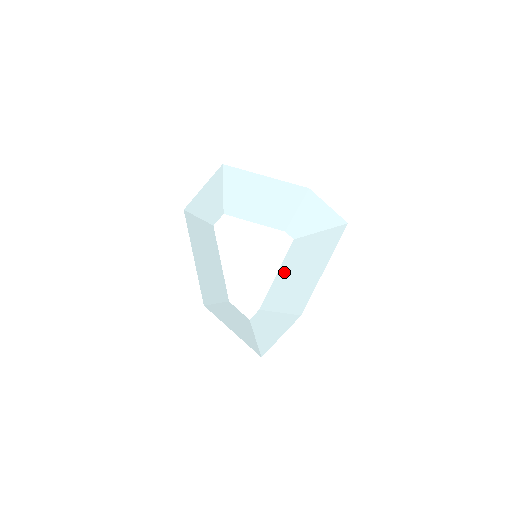
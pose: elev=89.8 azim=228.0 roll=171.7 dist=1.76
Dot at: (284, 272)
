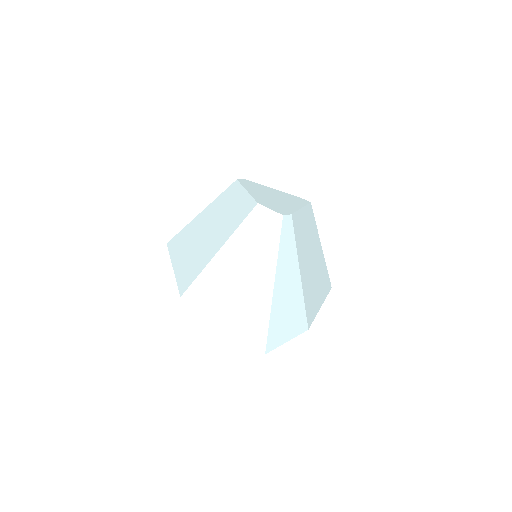
Dot at: (305, 221)
